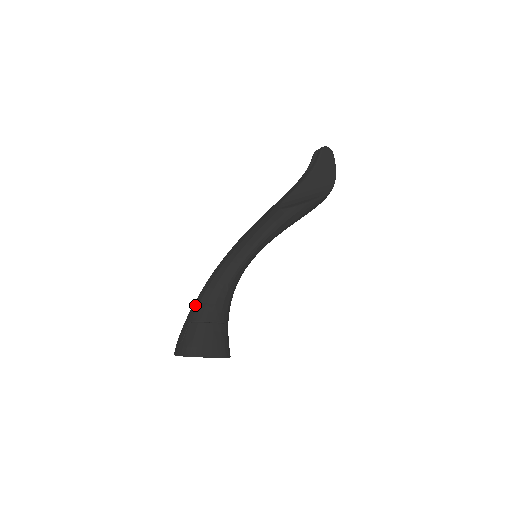
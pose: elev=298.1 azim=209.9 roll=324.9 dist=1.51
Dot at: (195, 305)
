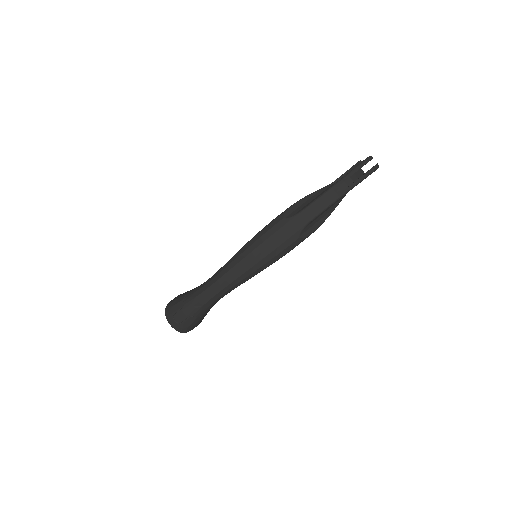
Dot at: (198, 305)
